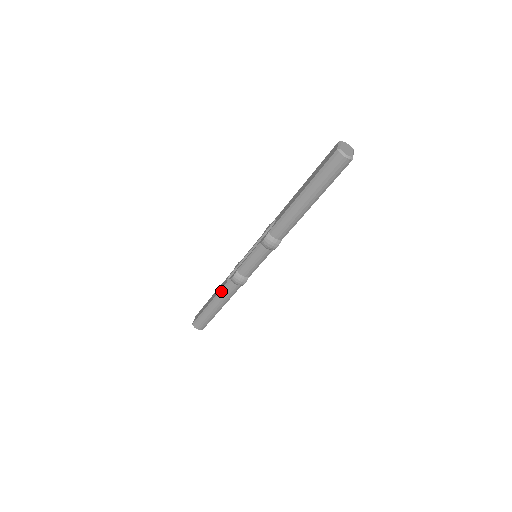
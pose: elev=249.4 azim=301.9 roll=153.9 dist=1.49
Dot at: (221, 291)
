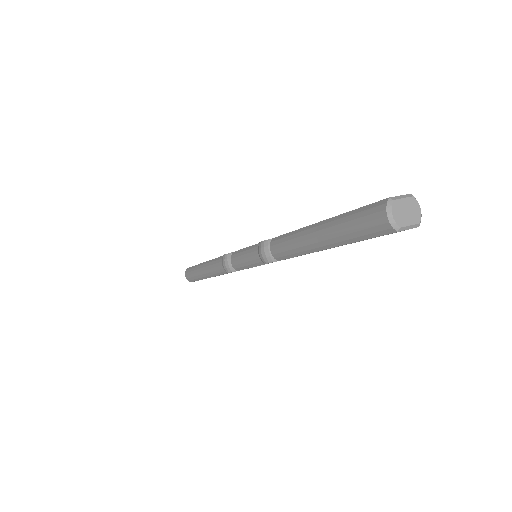
Dot at: (214, 260)
